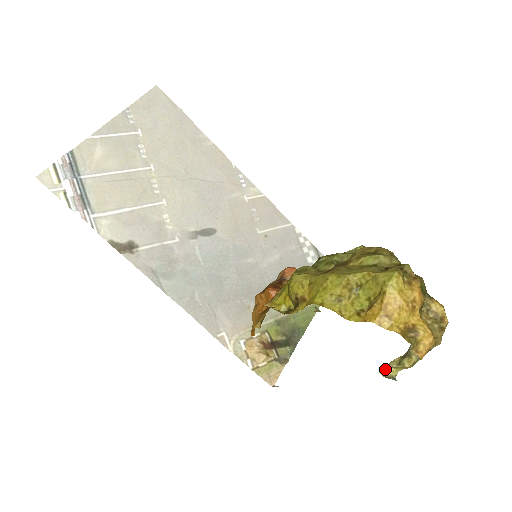
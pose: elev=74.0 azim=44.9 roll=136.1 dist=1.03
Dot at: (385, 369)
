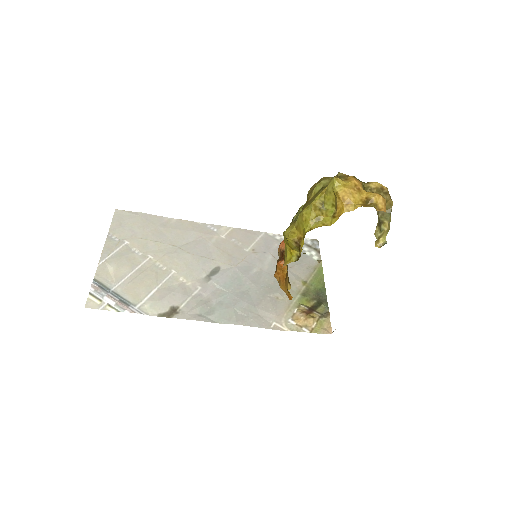
Dot at: (377, 243)
